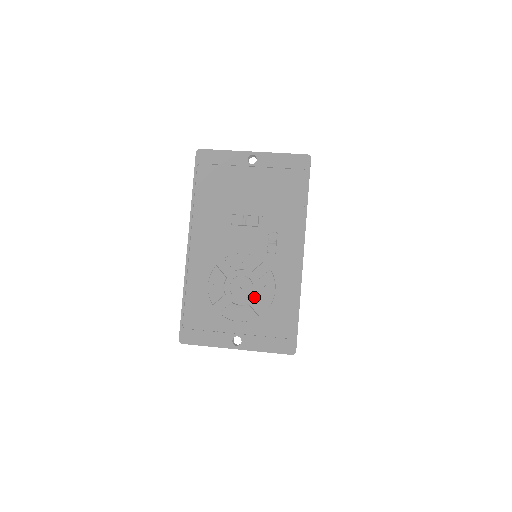
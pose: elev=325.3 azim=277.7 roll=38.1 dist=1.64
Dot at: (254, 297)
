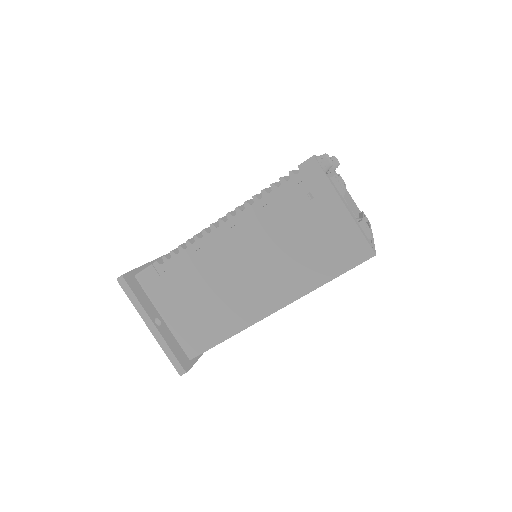
Dot at: occluded
